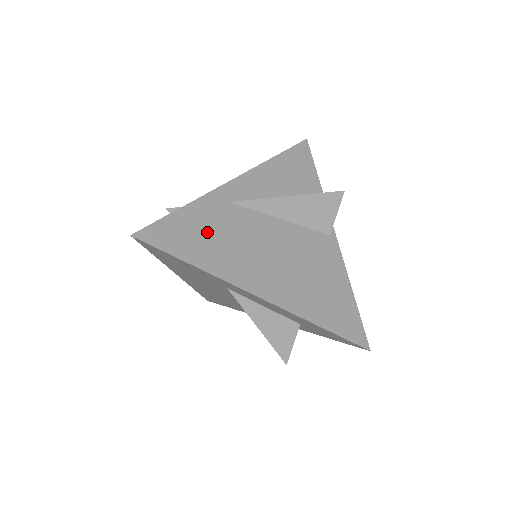
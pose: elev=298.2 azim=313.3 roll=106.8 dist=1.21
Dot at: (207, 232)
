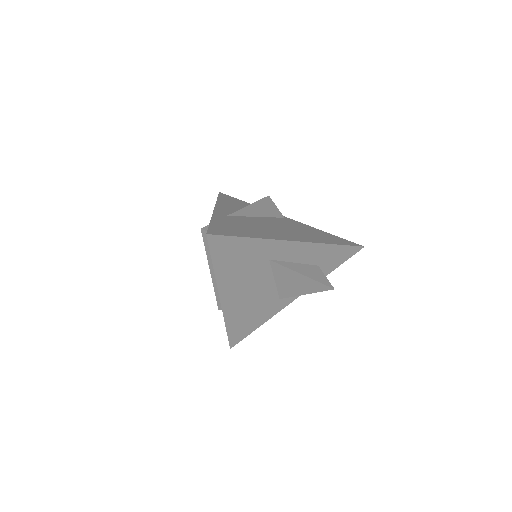
Dot at: (236, 226)
